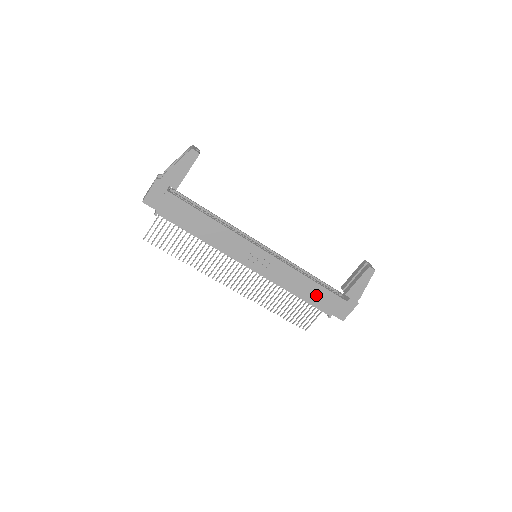
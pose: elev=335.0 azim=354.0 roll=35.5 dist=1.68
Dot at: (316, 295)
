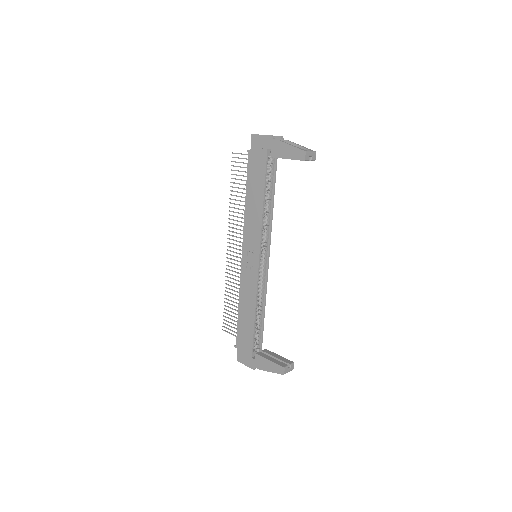
Dot at: (246, 326)
